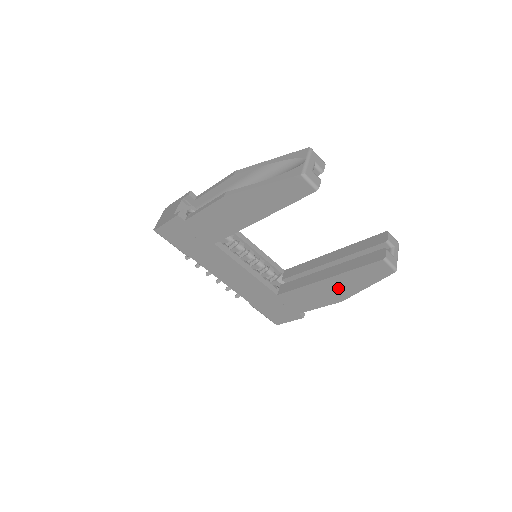
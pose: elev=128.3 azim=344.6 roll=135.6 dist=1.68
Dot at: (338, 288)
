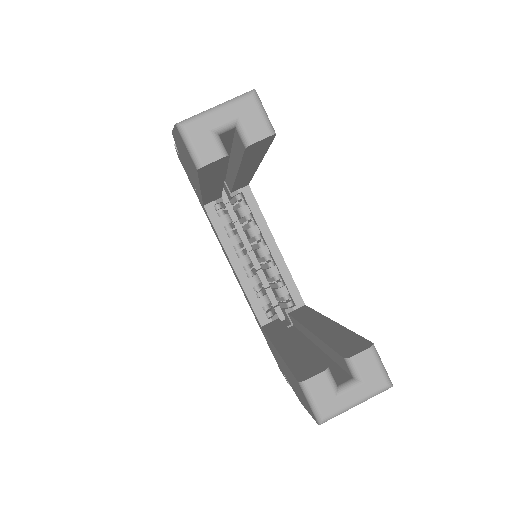
Dot at: occluded
